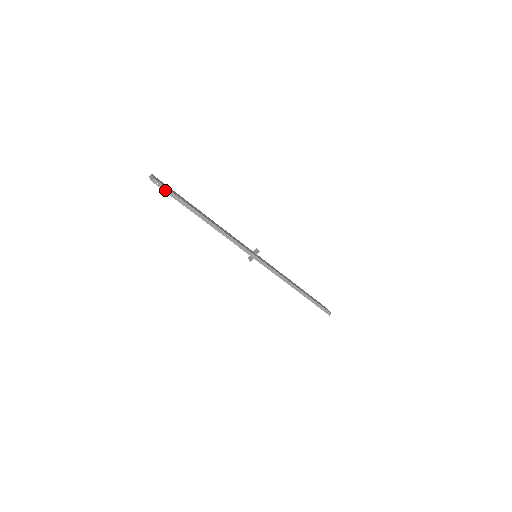
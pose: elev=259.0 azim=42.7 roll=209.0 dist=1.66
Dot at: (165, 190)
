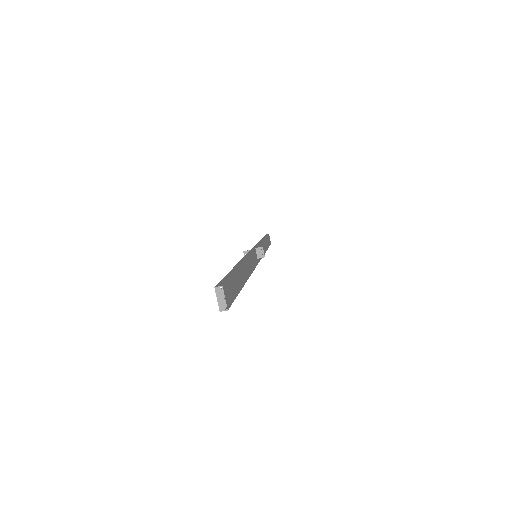
Dot at: occluded
